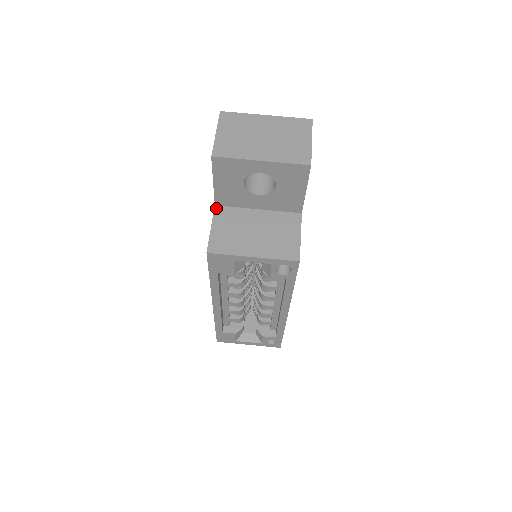
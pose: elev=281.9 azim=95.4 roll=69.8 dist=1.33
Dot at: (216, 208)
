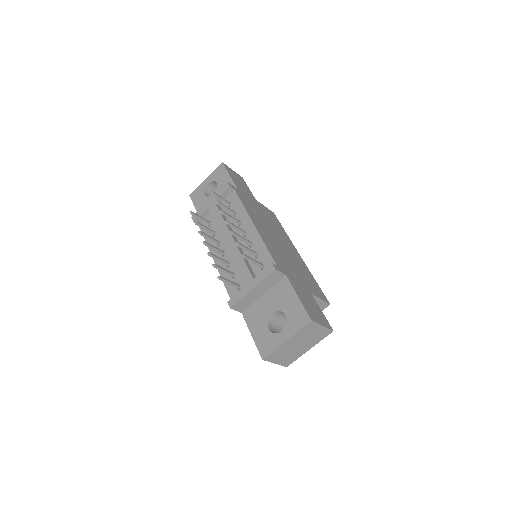
Dot at: occluded
